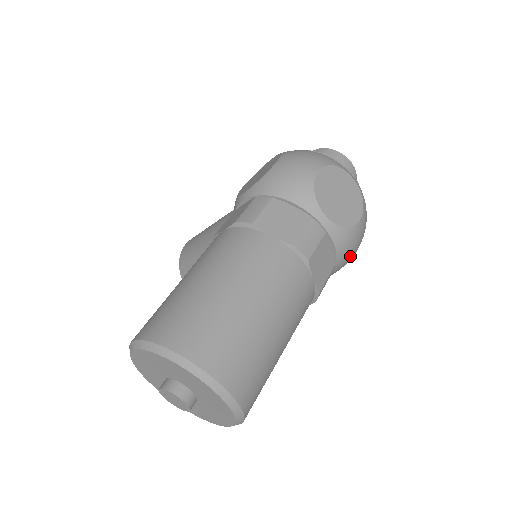
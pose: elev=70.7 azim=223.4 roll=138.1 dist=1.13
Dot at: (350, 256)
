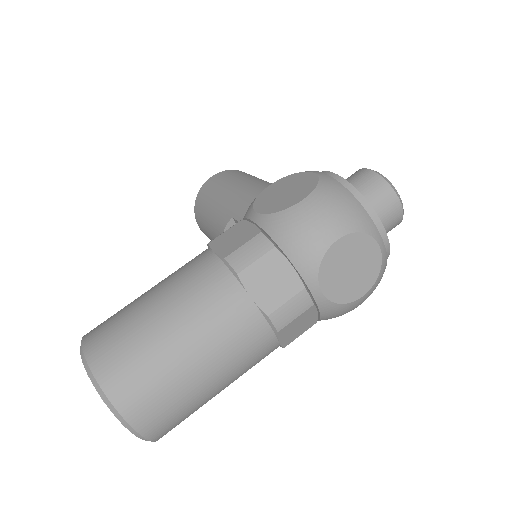
Dot at: occluded
